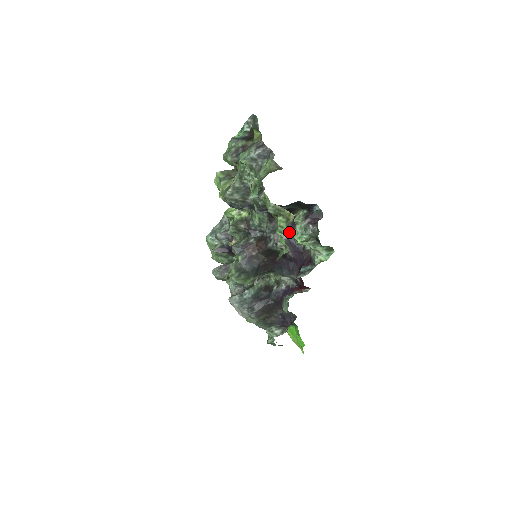
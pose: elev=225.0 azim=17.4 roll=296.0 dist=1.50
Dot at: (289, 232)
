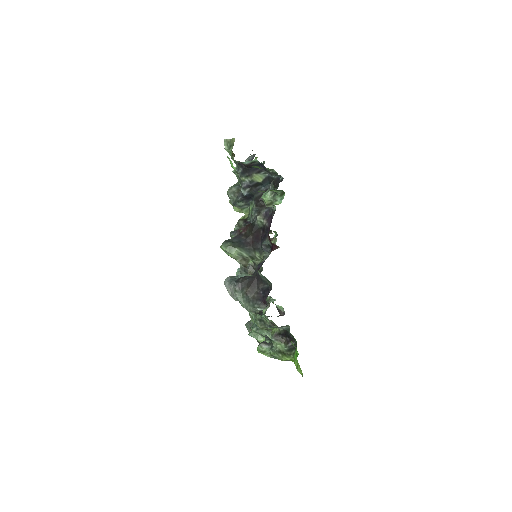
Dot at: (267, 208)
